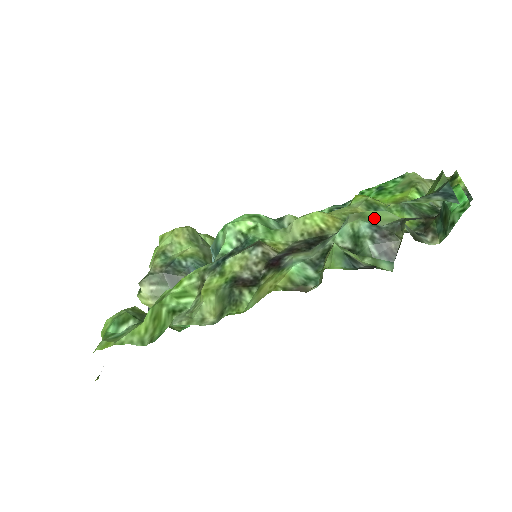
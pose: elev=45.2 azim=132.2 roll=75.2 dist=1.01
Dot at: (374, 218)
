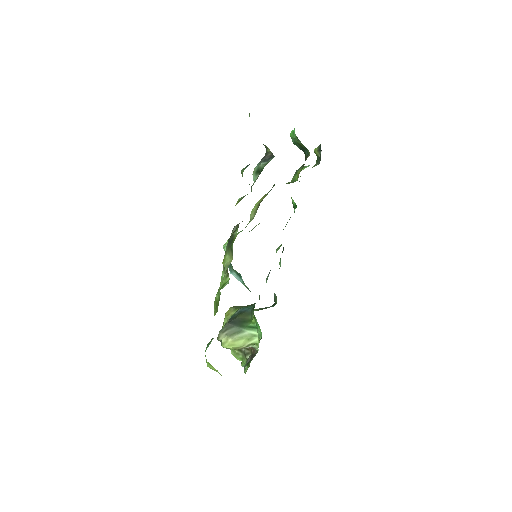
Dot at: occluded
